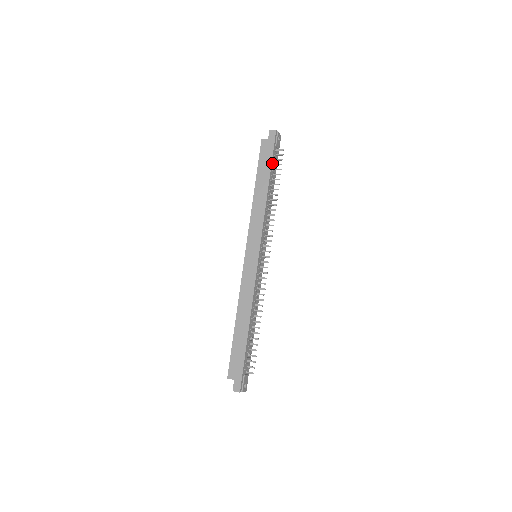
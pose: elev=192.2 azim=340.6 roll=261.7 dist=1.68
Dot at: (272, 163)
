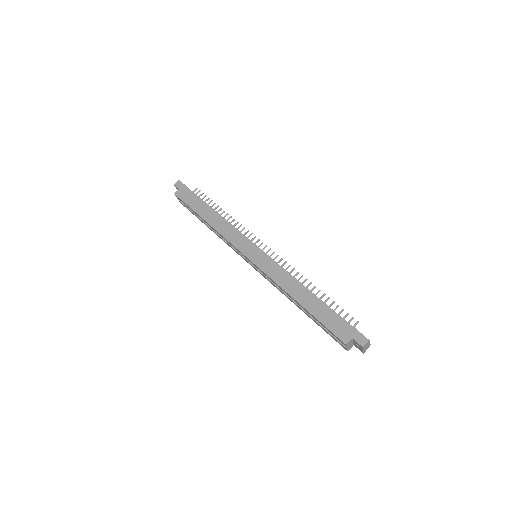
Dot at: (198, 198)
